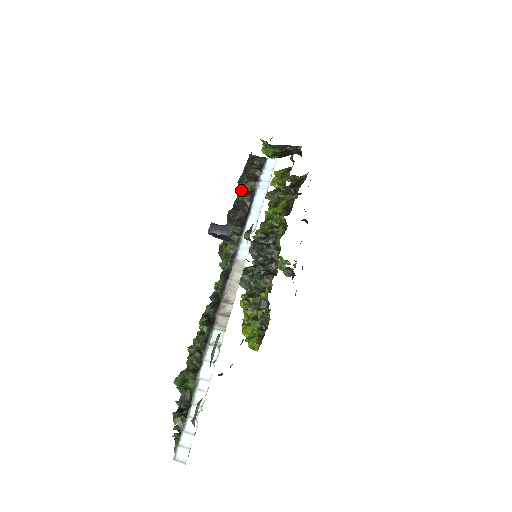
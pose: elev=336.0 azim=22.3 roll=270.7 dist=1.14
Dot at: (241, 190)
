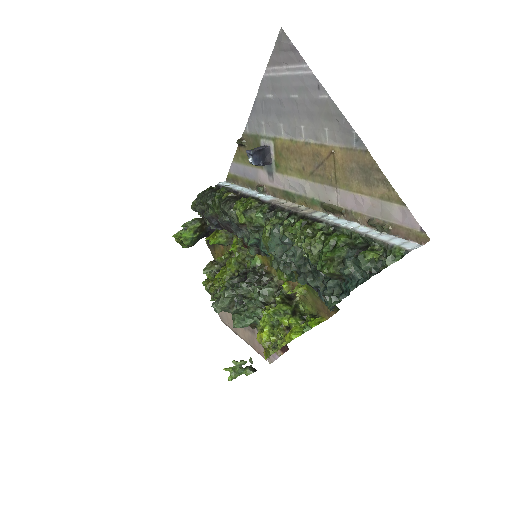
Dot at: (218, 197)
